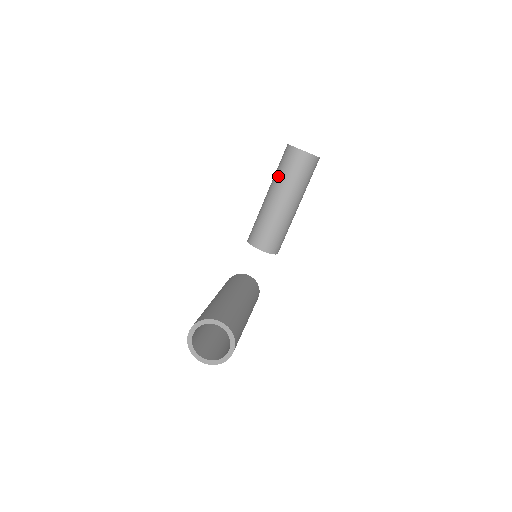
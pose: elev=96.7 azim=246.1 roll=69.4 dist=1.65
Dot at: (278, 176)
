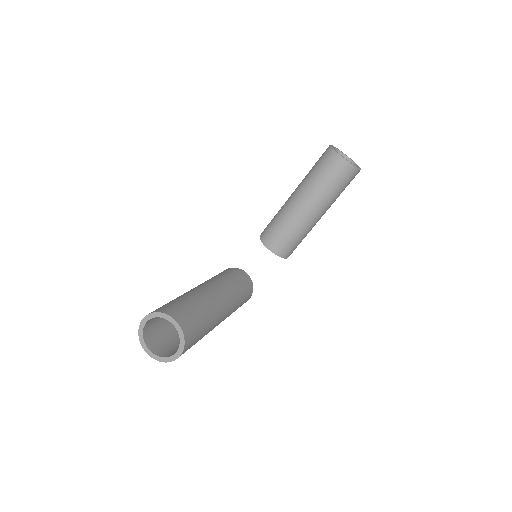
Dot at: (309, 177)
